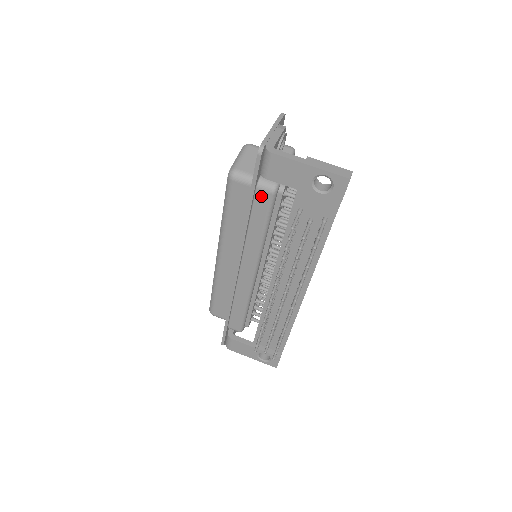
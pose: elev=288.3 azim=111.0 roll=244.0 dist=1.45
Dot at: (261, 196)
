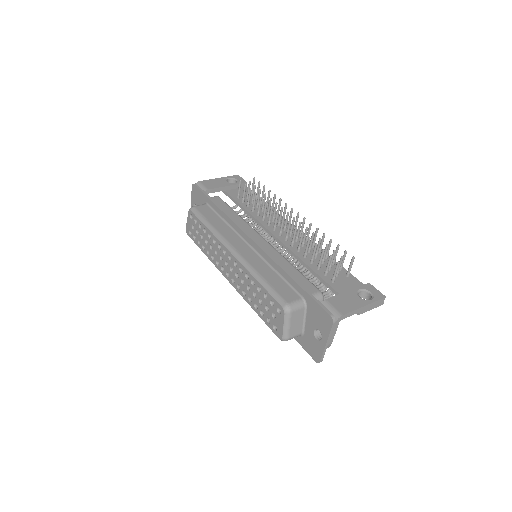
Dot at: (215, 200)
